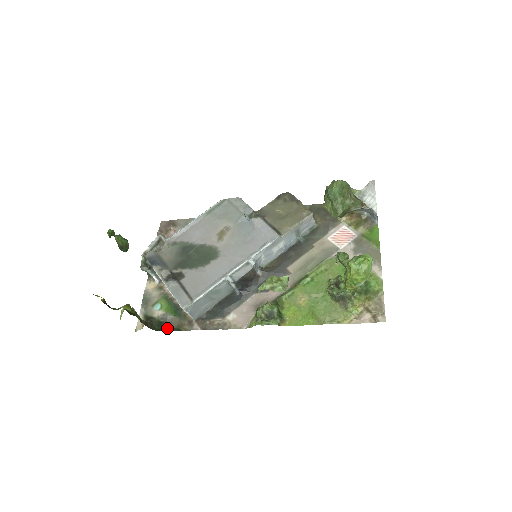
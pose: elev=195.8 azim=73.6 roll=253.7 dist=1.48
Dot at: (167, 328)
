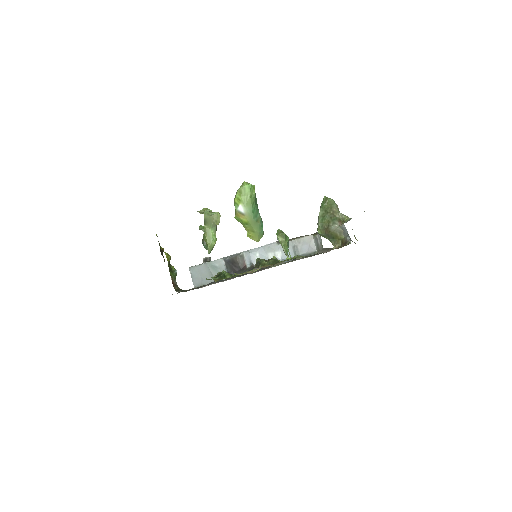
Dot at: occluded
